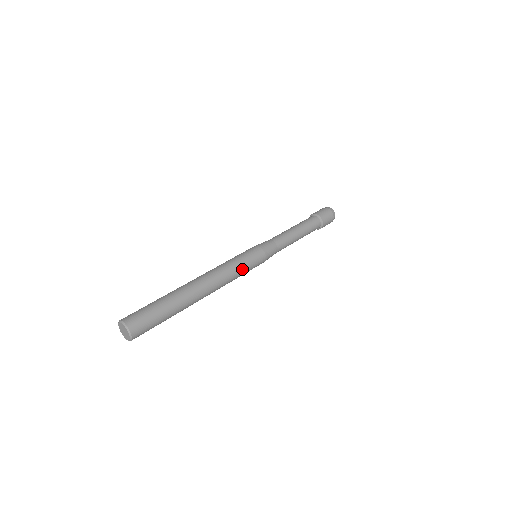
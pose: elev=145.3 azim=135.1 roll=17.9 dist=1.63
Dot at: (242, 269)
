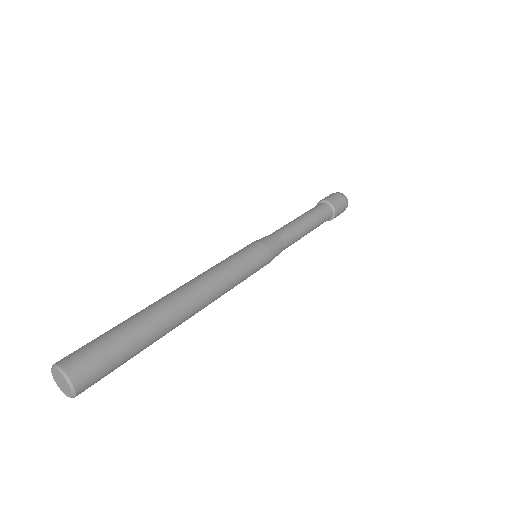
Dot at: (236, 265)
